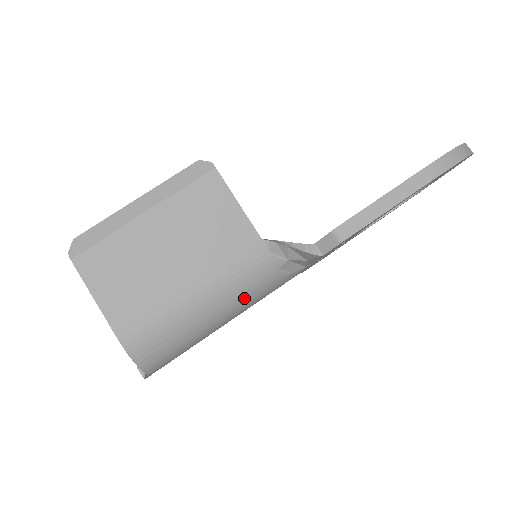
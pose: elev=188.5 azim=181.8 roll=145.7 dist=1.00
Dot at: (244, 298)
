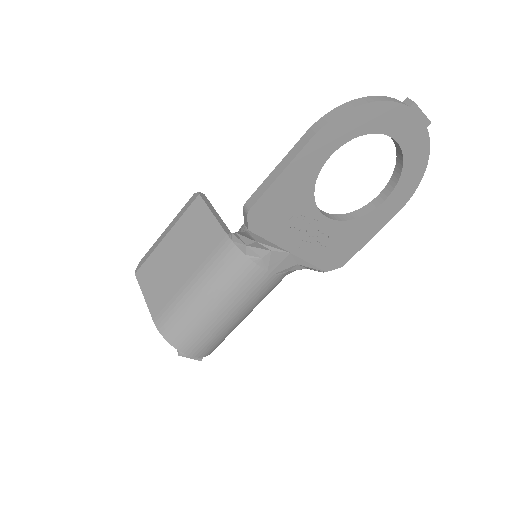
Dot at: (228, 284)
